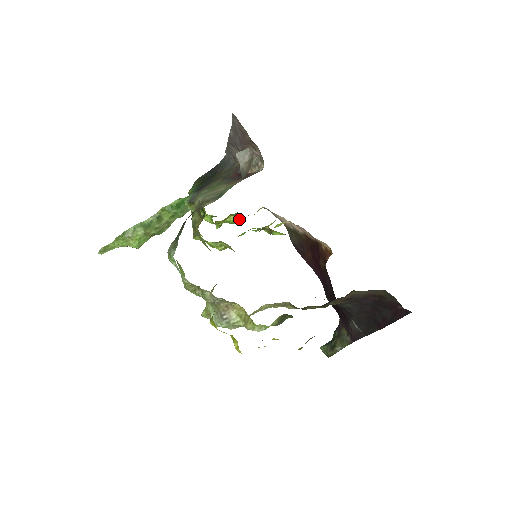
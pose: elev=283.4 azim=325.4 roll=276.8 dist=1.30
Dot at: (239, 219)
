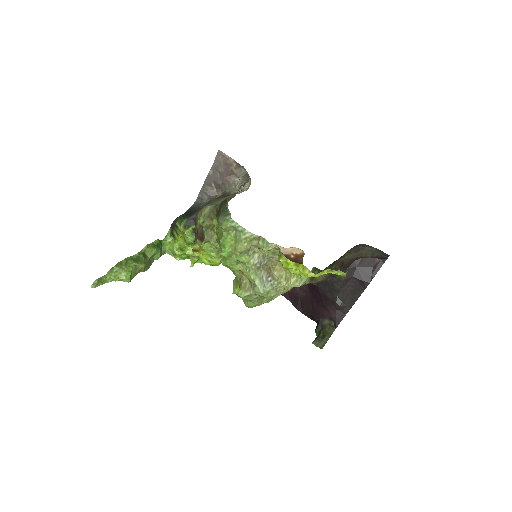
Dot at: occluded
